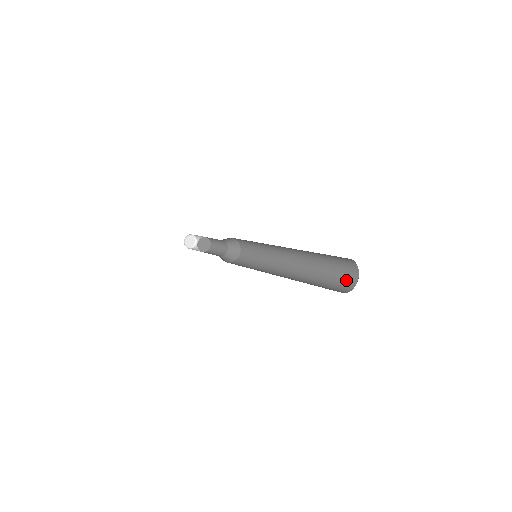
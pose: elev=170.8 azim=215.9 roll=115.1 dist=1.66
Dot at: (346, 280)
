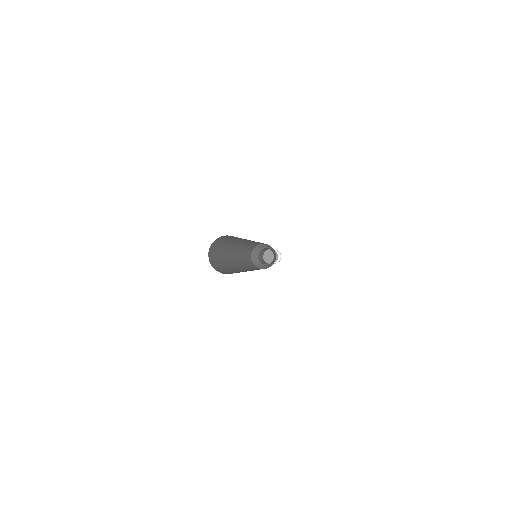
Dot at: occluded
